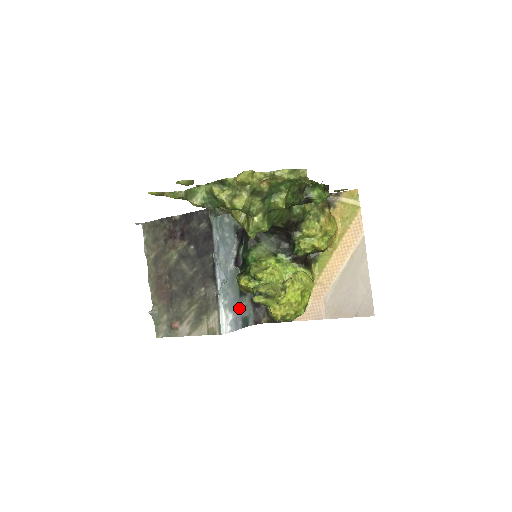
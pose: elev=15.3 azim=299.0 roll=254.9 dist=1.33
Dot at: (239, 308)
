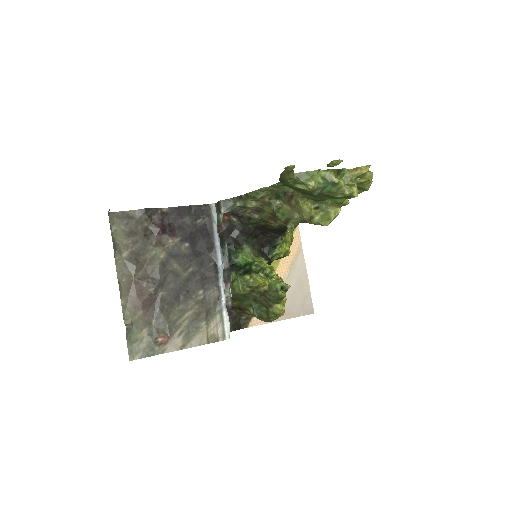
Dot at: occluded
